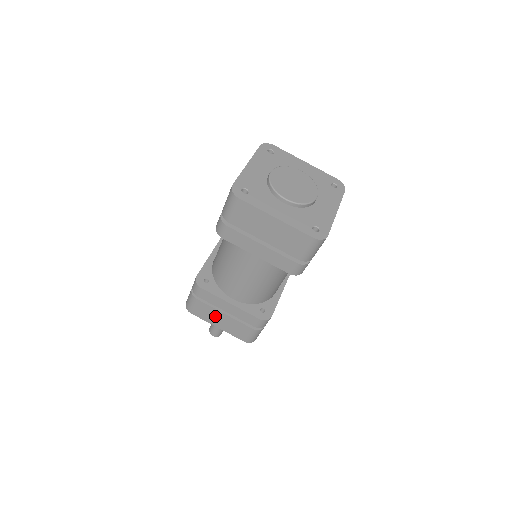
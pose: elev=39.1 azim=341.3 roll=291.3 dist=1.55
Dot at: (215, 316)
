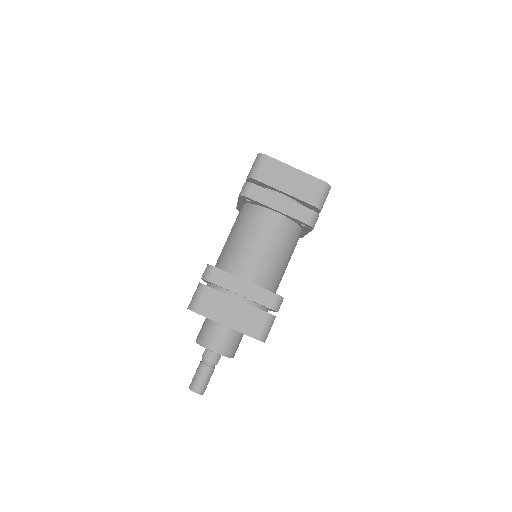
Dot at: (226, 307)
